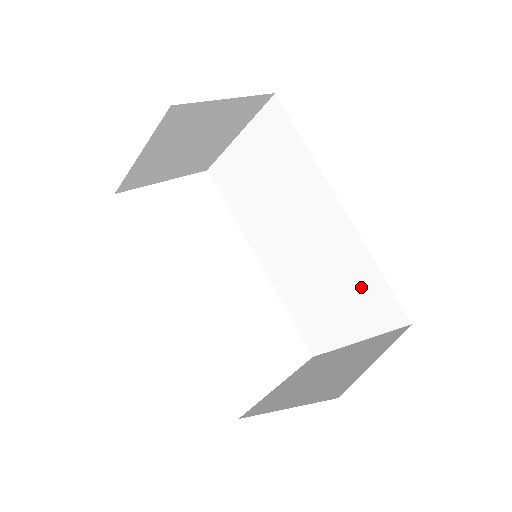
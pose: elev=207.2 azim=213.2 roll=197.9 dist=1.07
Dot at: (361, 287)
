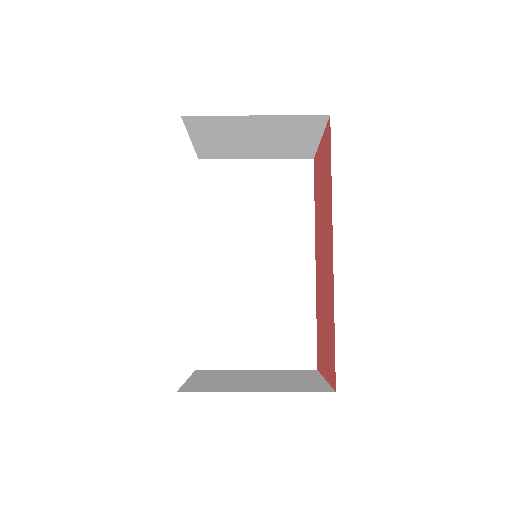
Dot at: (292, 326)
